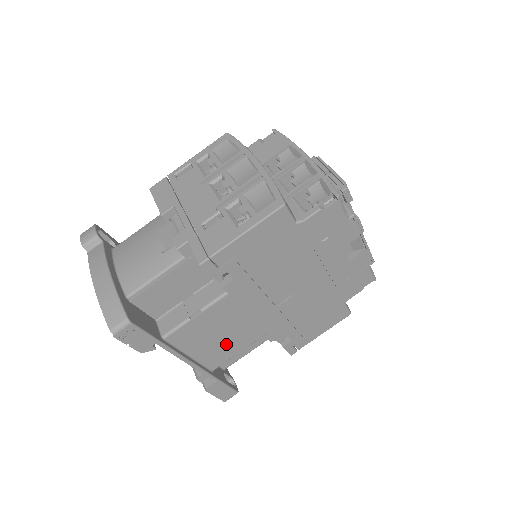
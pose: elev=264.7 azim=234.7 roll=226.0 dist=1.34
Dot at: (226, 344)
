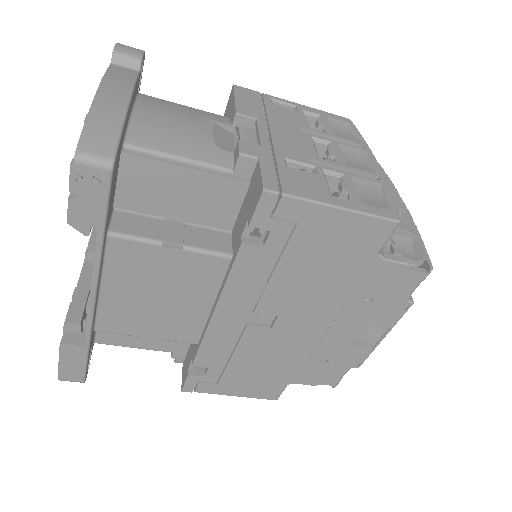
Dot at: (149, 313)
